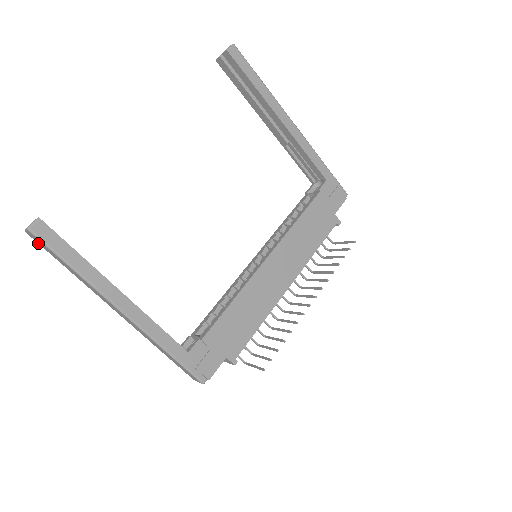
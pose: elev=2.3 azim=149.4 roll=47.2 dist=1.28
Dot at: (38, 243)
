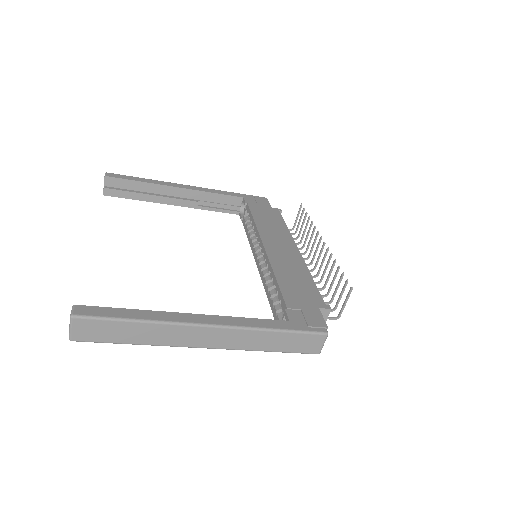
Dot at: (89, 340)
